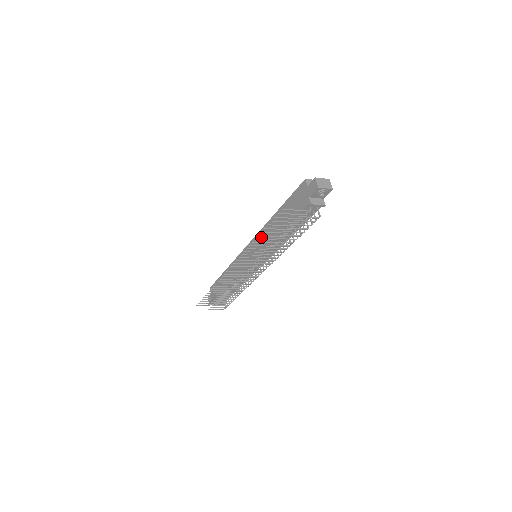
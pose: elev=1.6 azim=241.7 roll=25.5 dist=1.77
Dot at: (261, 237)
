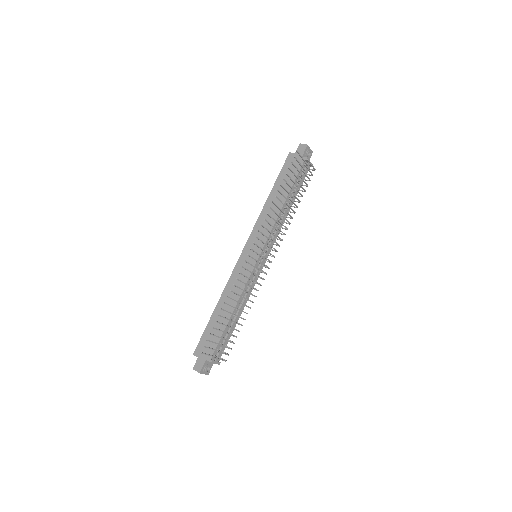
Dot at: (259, 228)
